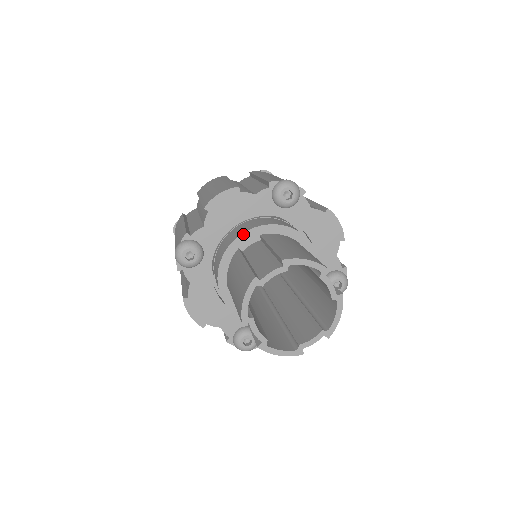
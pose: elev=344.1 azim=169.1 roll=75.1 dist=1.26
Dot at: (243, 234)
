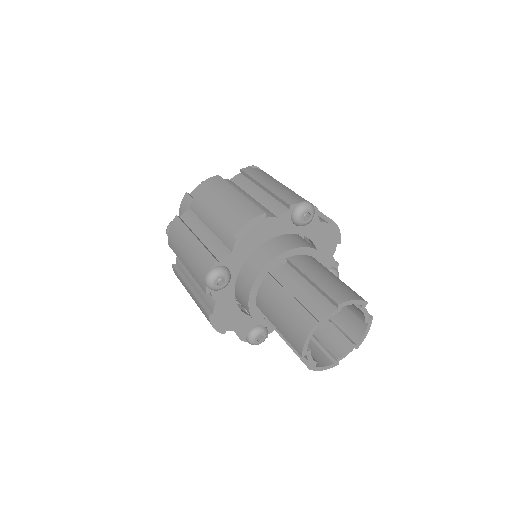
Dot at: (273, 260)
